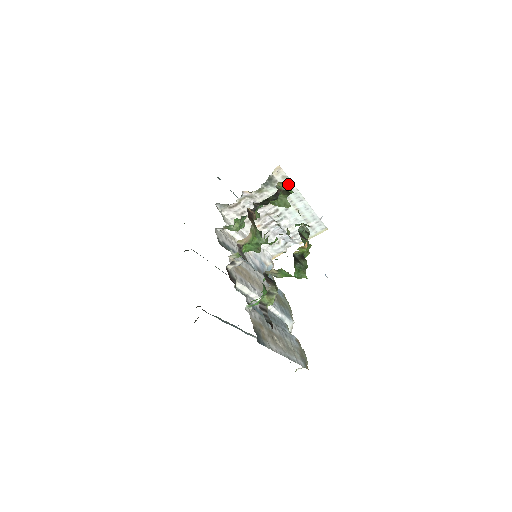
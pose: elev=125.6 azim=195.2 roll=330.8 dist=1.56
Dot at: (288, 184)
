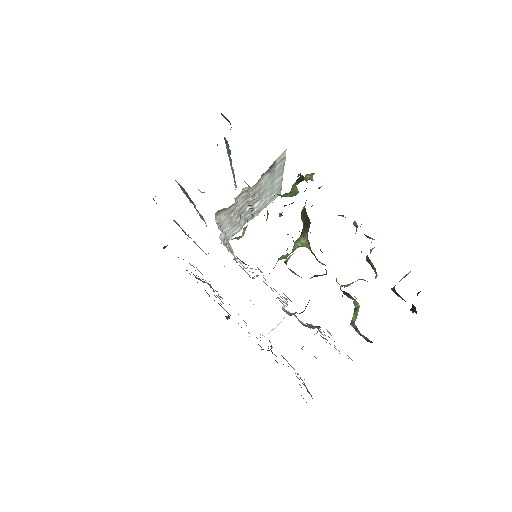
Dot at: (281, 165)
